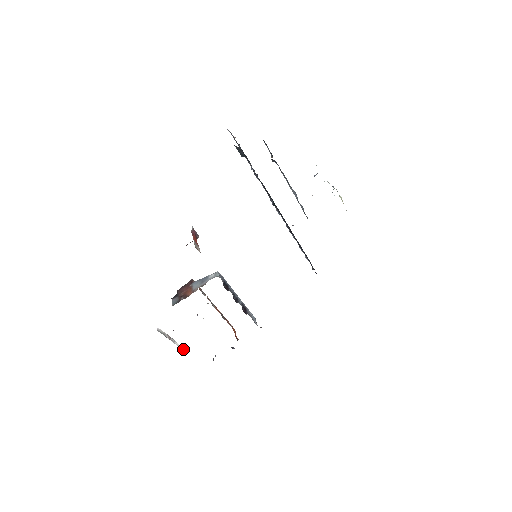
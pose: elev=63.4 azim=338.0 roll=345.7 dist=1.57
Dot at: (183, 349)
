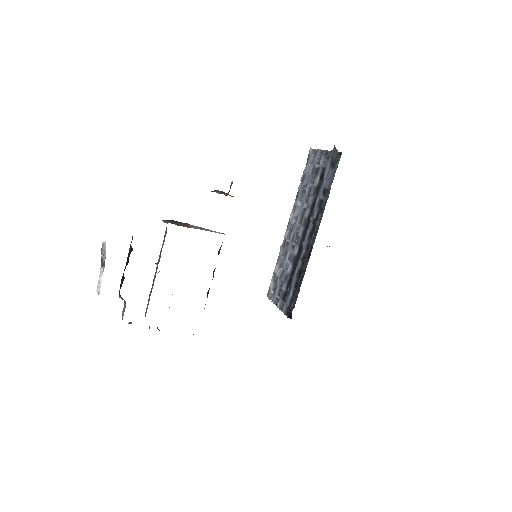
Dot at: (99, 291)
